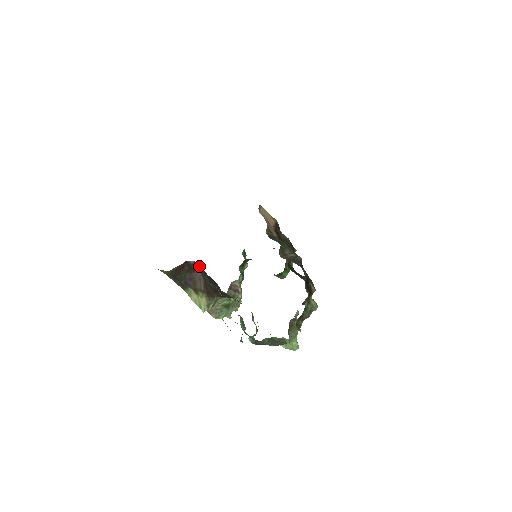
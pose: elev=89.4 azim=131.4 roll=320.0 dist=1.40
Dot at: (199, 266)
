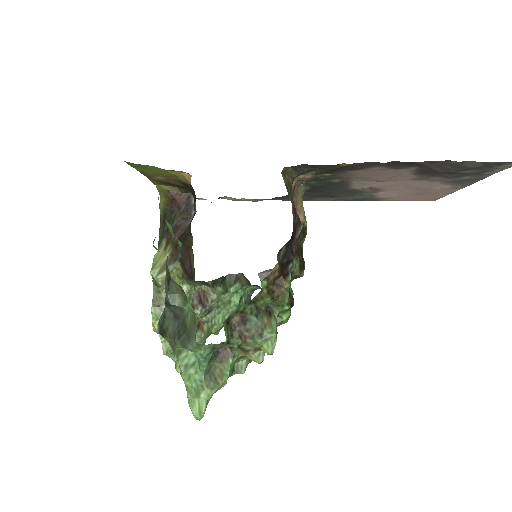
Dot at: (196, 211)
